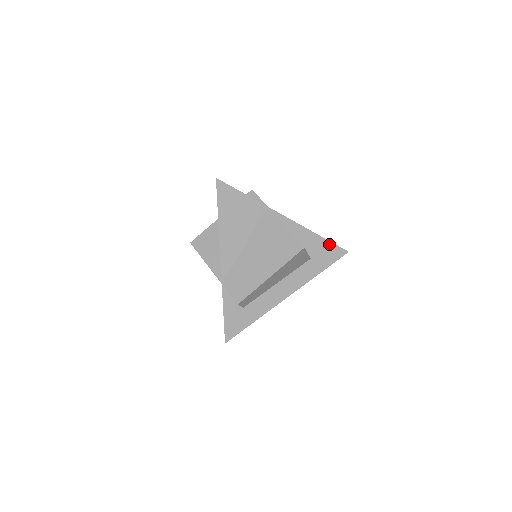
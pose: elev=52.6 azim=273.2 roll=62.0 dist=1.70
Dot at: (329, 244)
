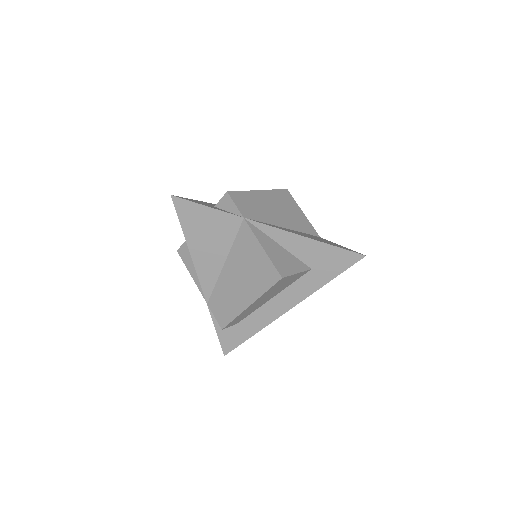
Dot at: (335, 250)
